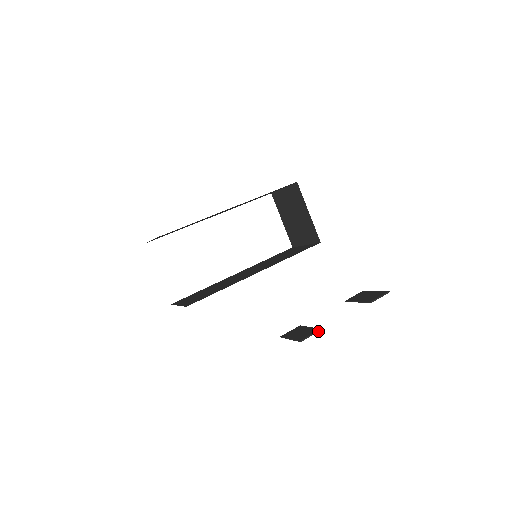
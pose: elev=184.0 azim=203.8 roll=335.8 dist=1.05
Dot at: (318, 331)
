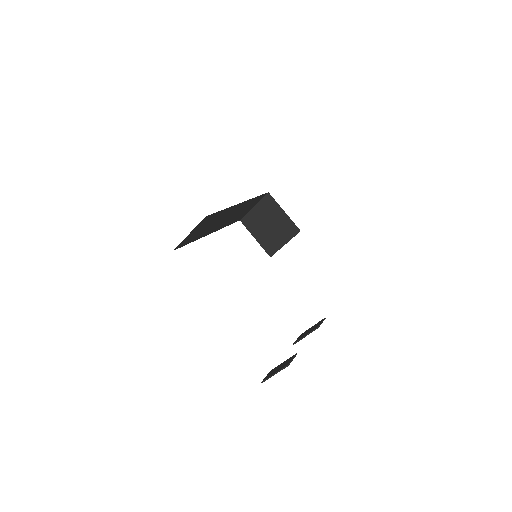
Dot at: (295, 355)
